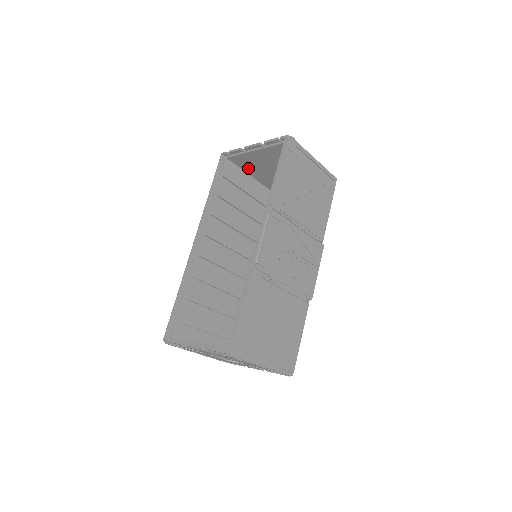
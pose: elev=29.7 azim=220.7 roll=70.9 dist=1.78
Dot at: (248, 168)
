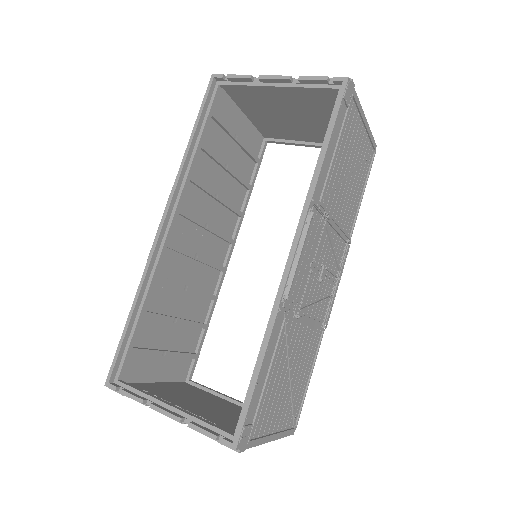
Dot at: (247, 104)
